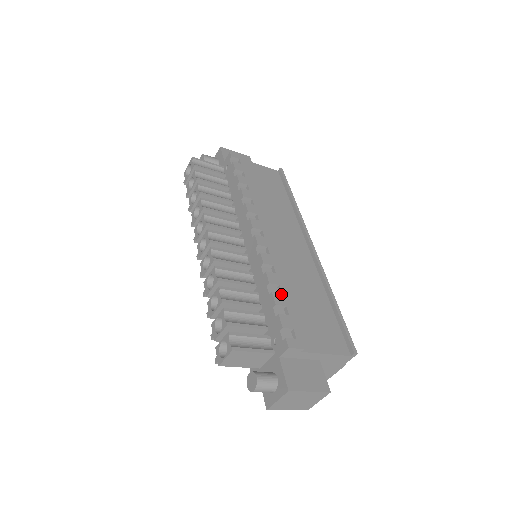
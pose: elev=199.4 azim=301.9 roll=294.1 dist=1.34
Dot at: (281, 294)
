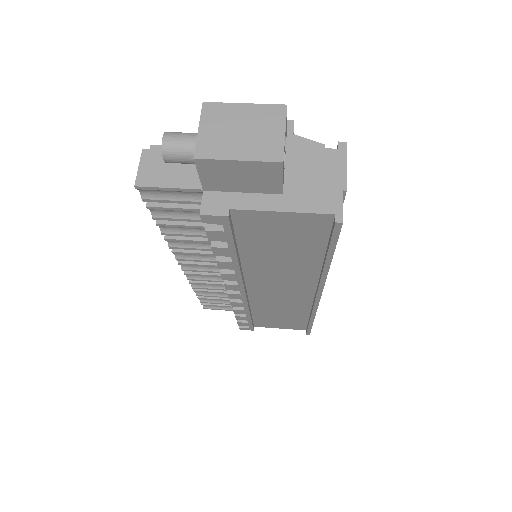
Dot at: (245, 317)
